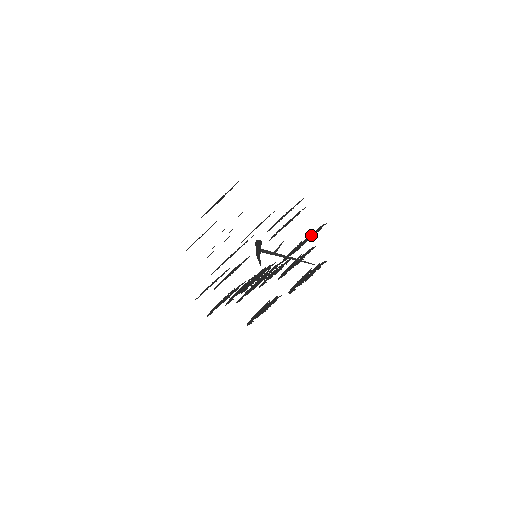
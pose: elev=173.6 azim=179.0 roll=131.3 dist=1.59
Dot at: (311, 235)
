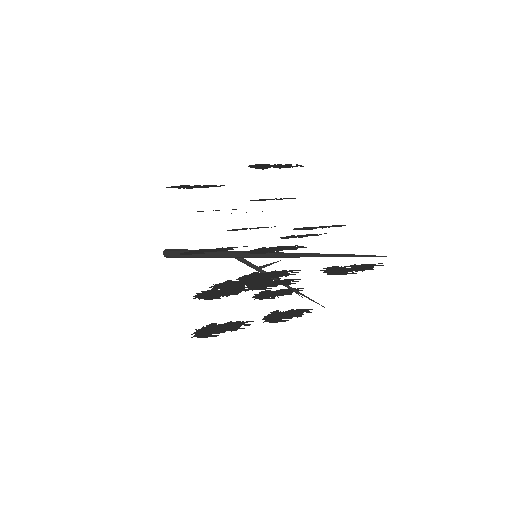
Dot at: occluded
